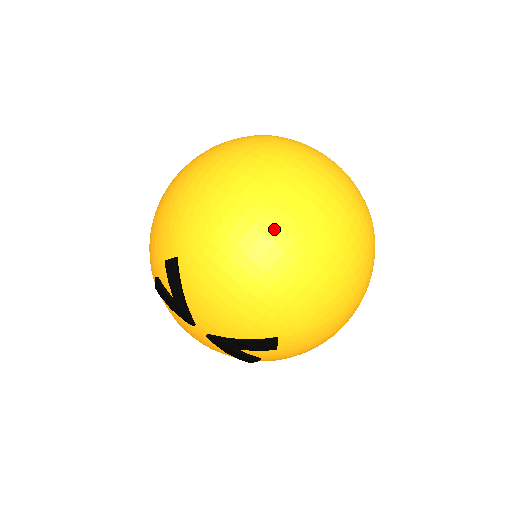
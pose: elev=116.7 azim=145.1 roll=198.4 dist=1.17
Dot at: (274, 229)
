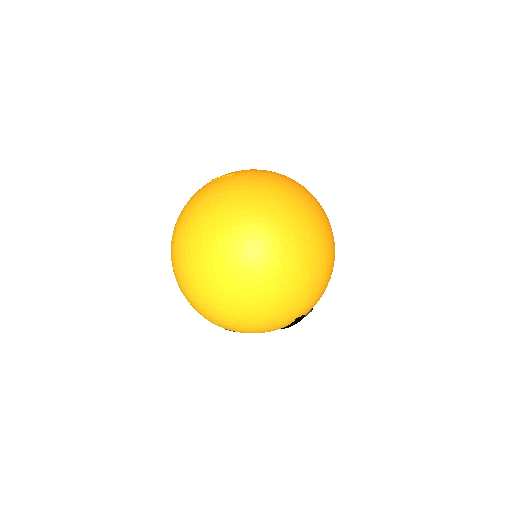
Dot at: (228, 311)
